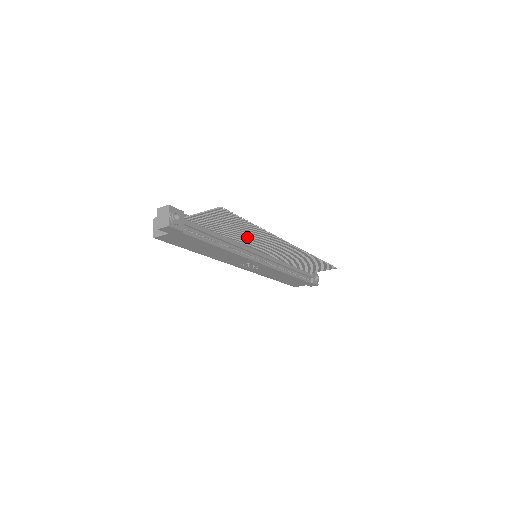
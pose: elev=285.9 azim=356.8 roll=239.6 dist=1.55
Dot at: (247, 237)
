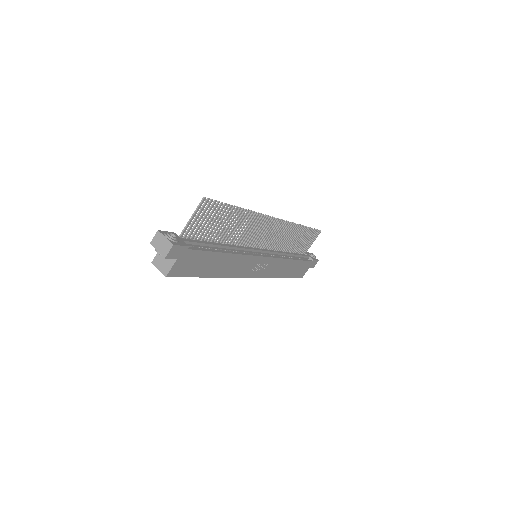
Dot at: (239, 233)
